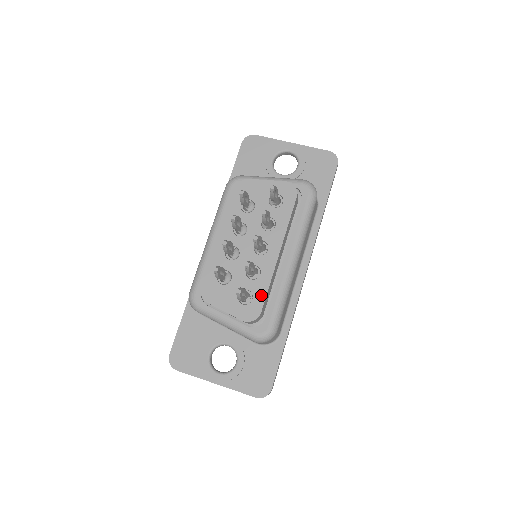
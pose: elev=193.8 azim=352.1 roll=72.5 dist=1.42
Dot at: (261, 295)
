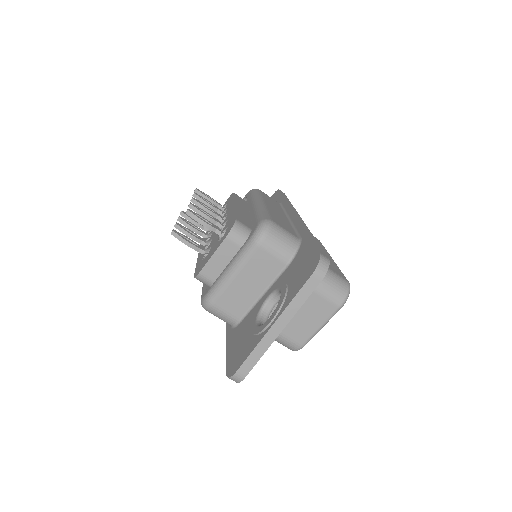
Dot at: (232, 219)
